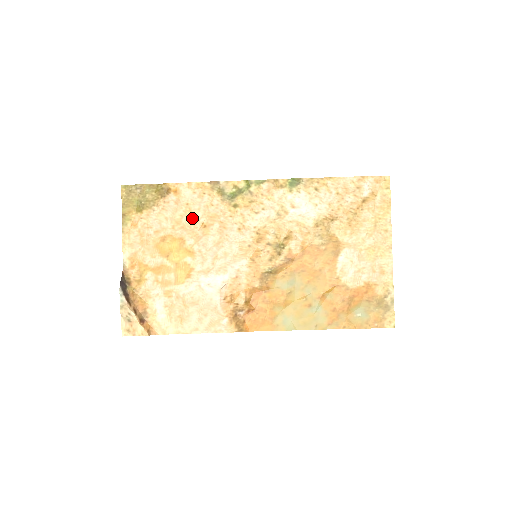
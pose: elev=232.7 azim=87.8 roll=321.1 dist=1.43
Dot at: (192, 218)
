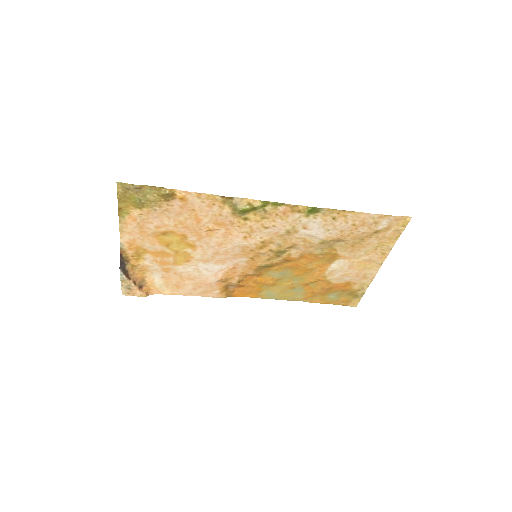
Dot at: (197, 222)
